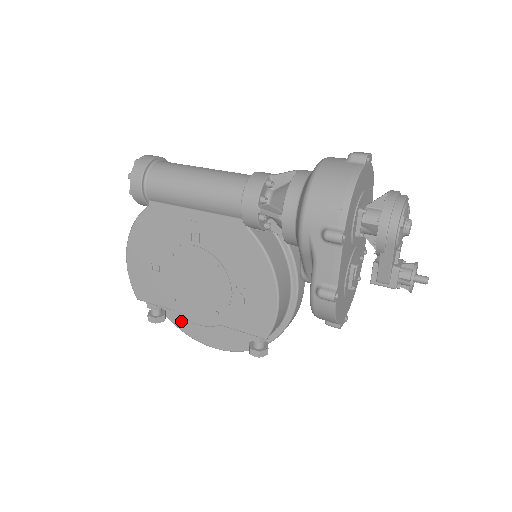
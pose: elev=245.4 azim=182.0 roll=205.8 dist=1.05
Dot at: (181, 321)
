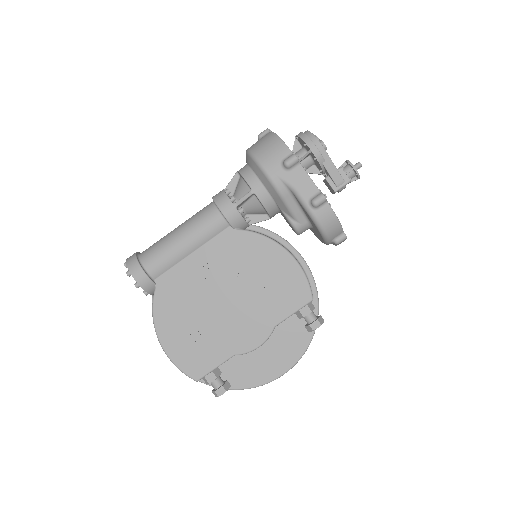
Dot at: (243, 379)
